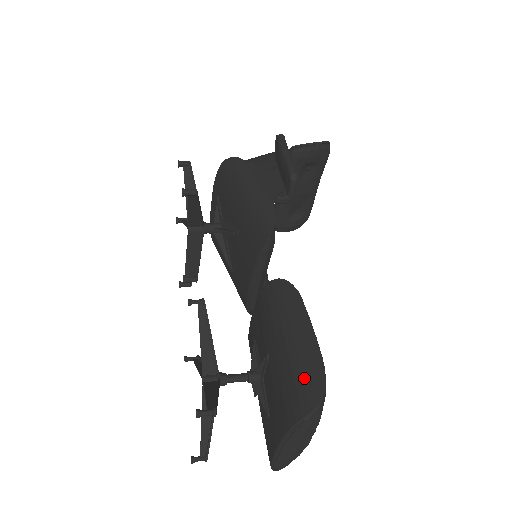
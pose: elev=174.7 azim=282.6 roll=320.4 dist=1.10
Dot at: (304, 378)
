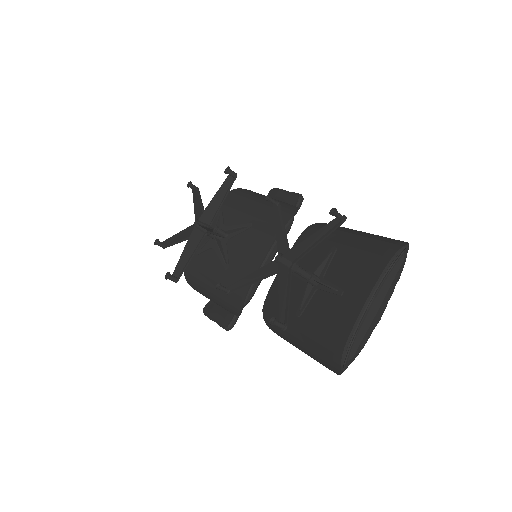
Dot at: (386, 238)
